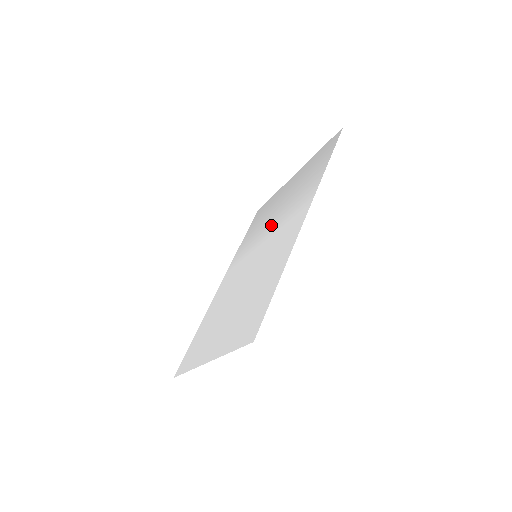
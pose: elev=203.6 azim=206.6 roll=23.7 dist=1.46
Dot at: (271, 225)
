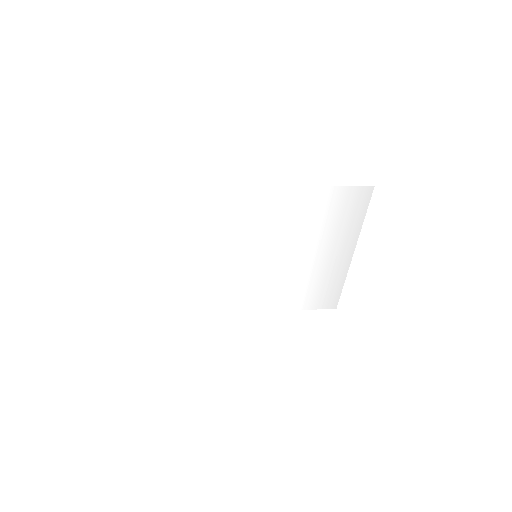
Dot at: (290, 252)
